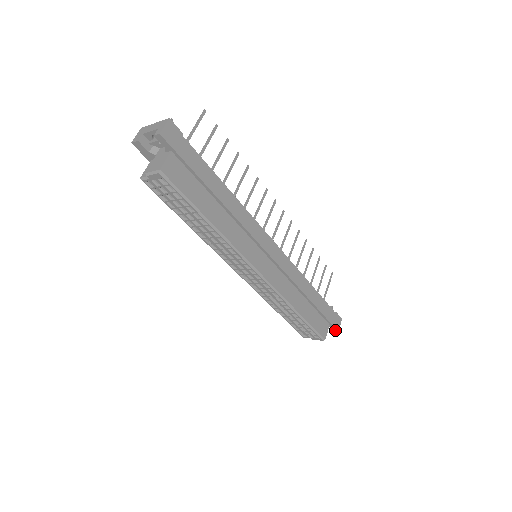
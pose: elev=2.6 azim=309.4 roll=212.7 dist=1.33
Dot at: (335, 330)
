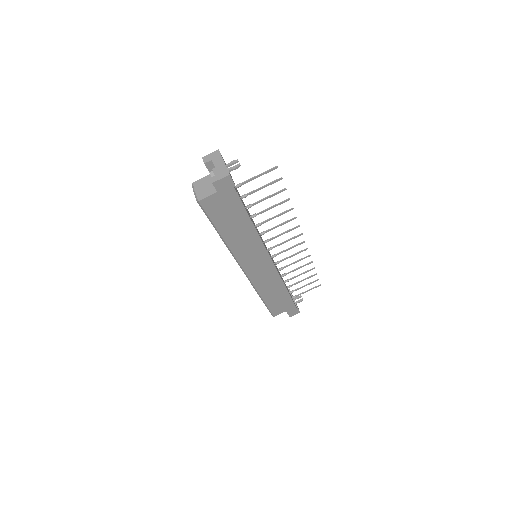
Dot at: (289, 315)
